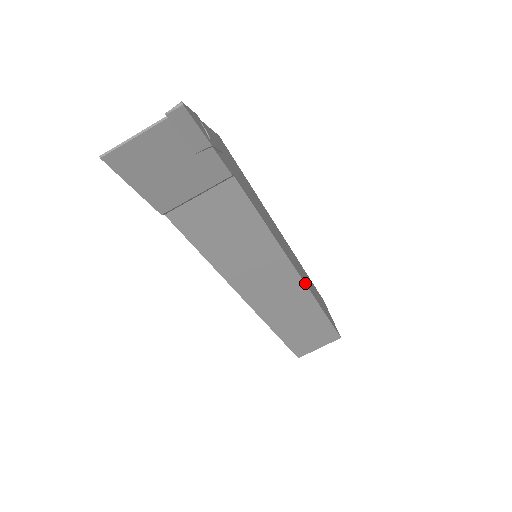
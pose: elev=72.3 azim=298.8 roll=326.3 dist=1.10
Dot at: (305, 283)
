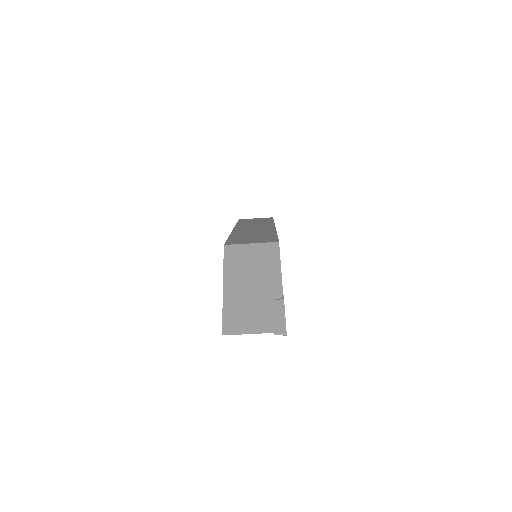
Dot at: occluded
